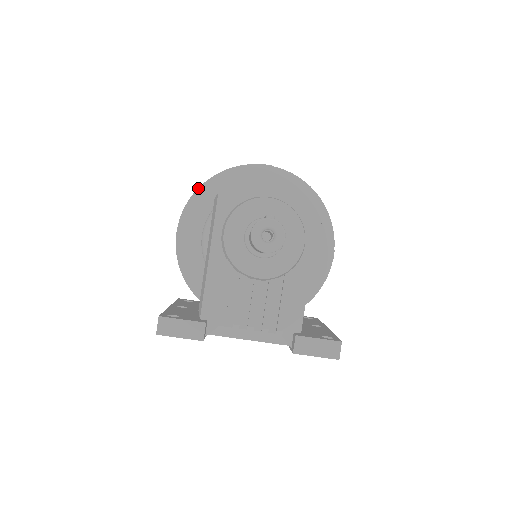
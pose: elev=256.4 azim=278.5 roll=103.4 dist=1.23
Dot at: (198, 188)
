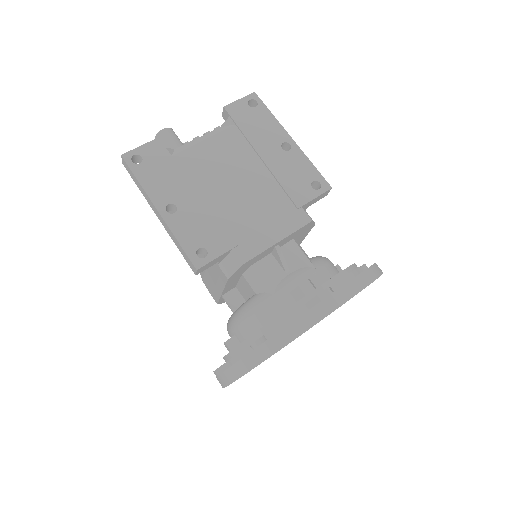
Dot at: occluded
